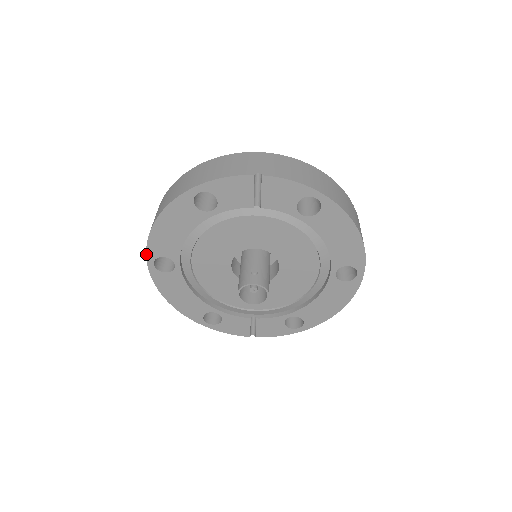
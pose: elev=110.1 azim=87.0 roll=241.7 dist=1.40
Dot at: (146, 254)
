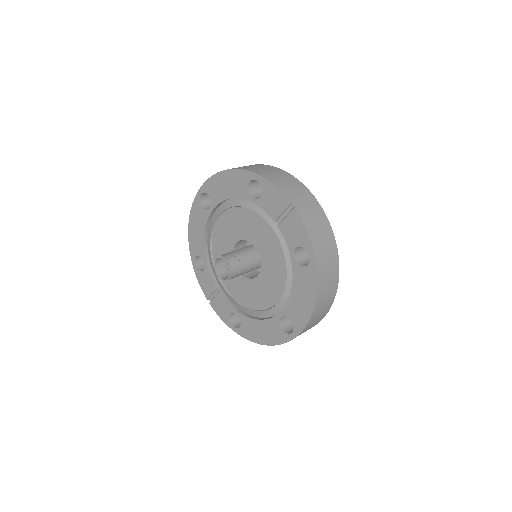
Dot at: (203, 184)
